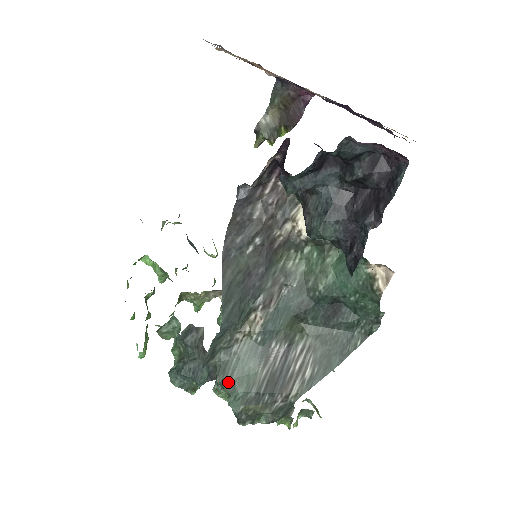
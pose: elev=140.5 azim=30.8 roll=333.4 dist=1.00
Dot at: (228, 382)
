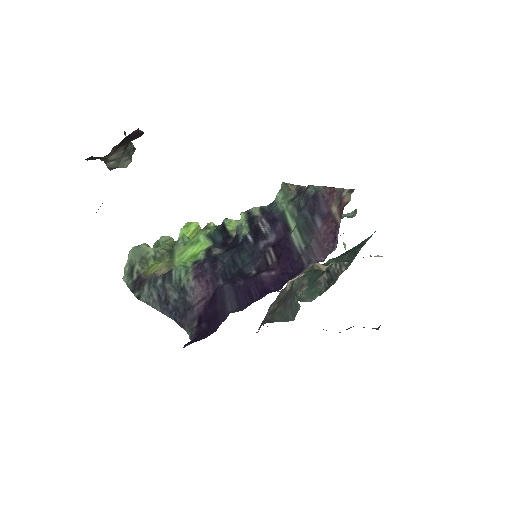
Dot at: (308, 300)
